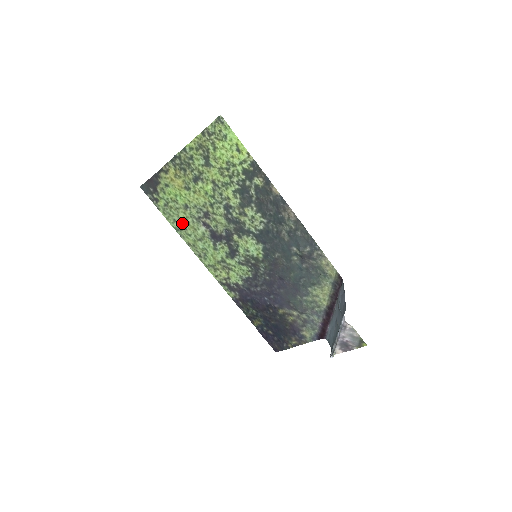
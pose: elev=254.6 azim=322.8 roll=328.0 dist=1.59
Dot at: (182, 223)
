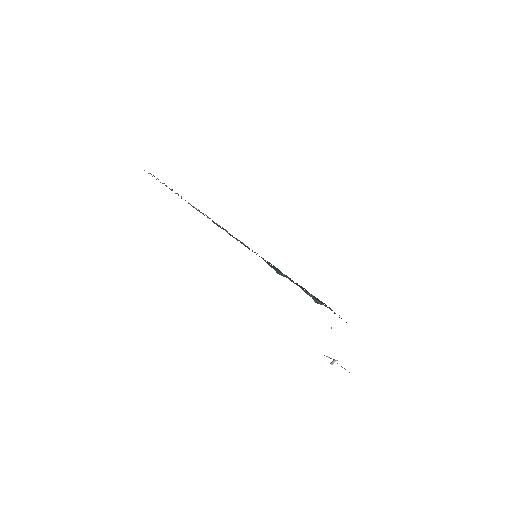
Dot at: occluded
